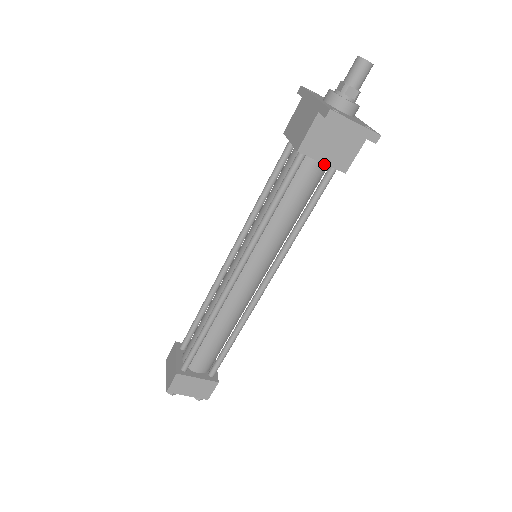
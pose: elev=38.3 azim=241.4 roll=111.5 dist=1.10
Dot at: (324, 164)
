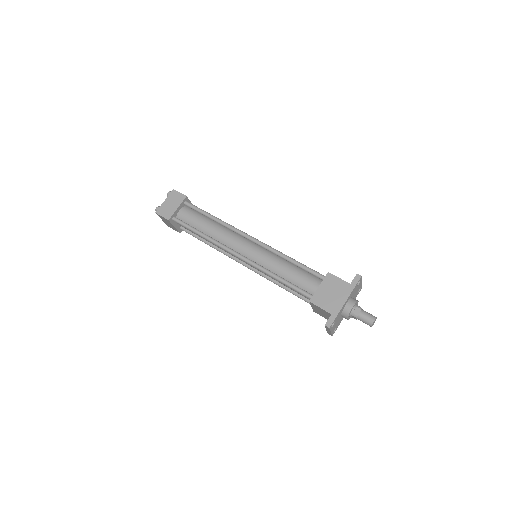
Dot at: occluded
